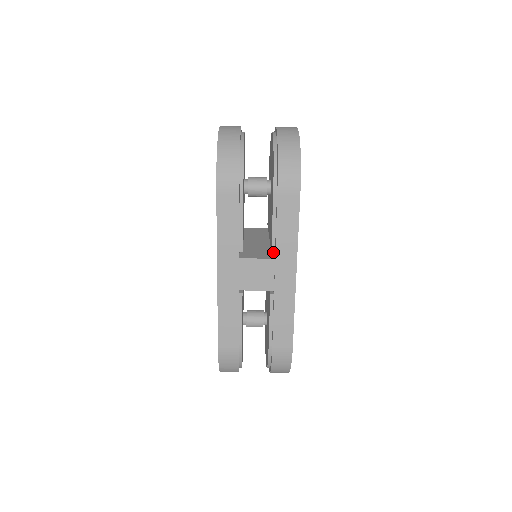
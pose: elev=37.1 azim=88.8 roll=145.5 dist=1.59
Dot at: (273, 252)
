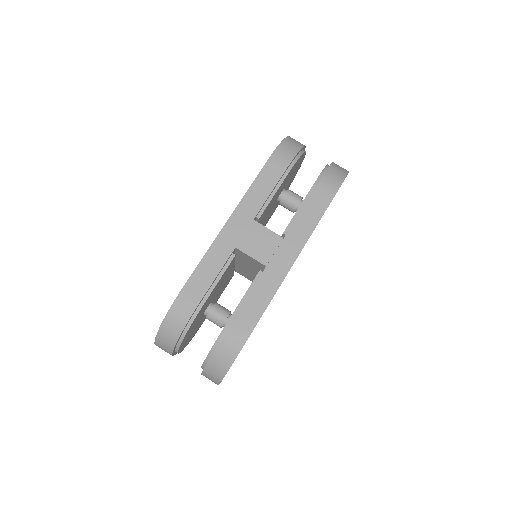
Dot at: occluded
